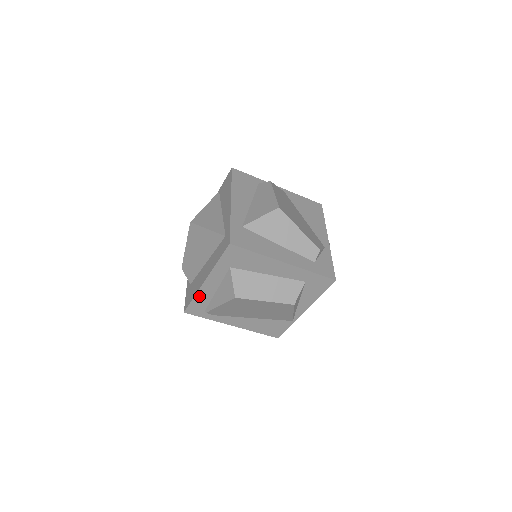
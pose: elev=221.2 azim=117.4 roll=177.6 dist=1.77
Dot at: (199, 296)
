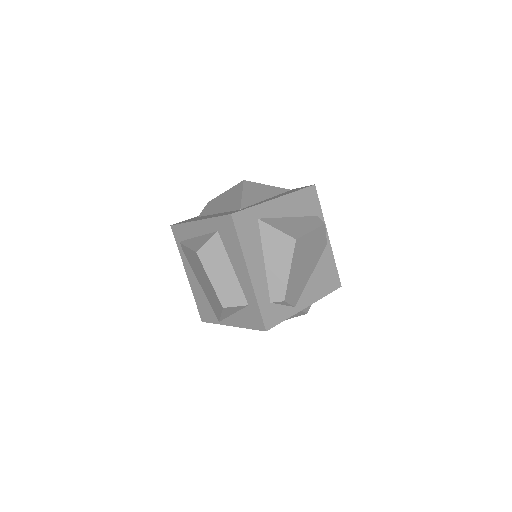
Dot at: (187, 226)
